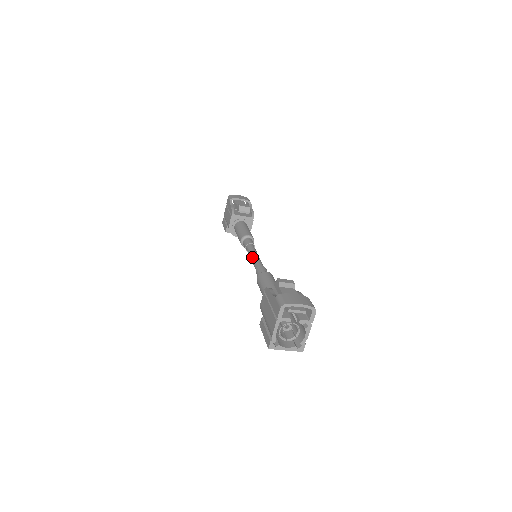
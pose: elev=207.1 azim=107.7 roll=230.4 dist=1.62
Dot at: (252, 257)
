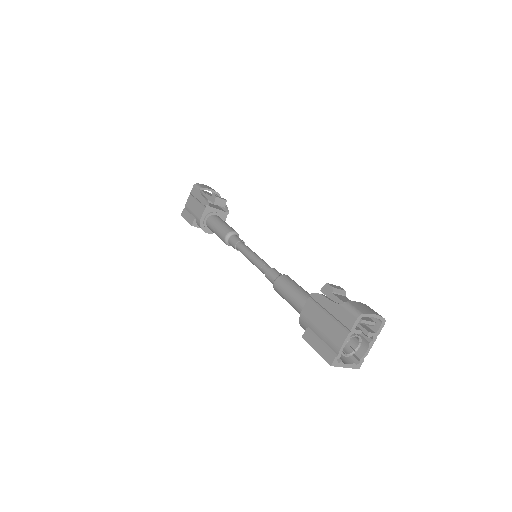
Dot at: (253, 257)
